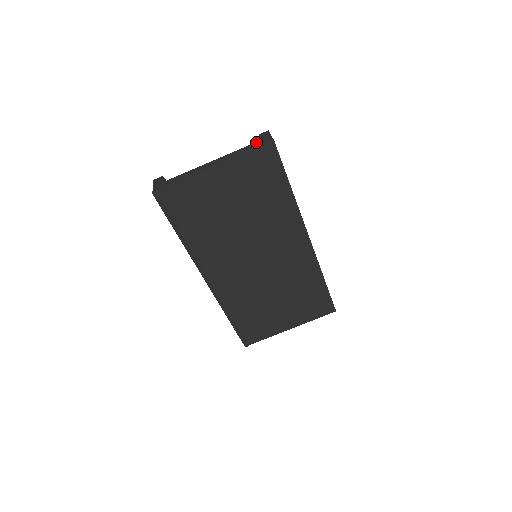
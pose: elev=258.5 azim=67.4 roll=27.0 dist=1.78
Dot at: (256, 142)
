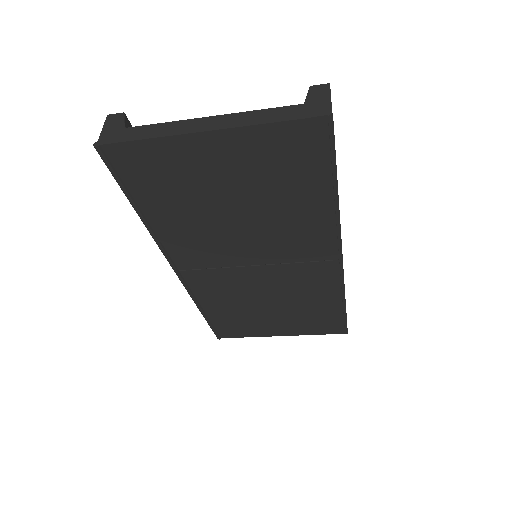
Dot at: (299, 104)
